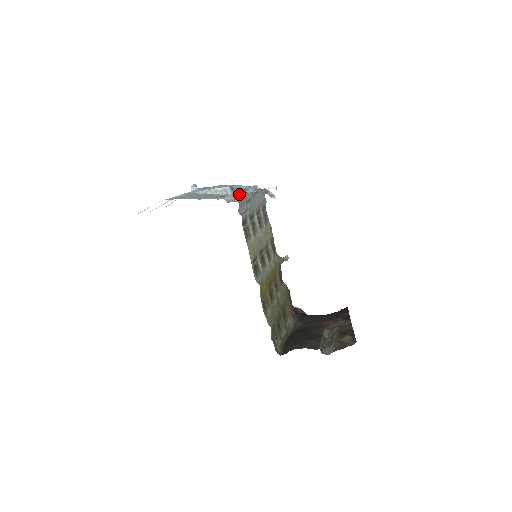
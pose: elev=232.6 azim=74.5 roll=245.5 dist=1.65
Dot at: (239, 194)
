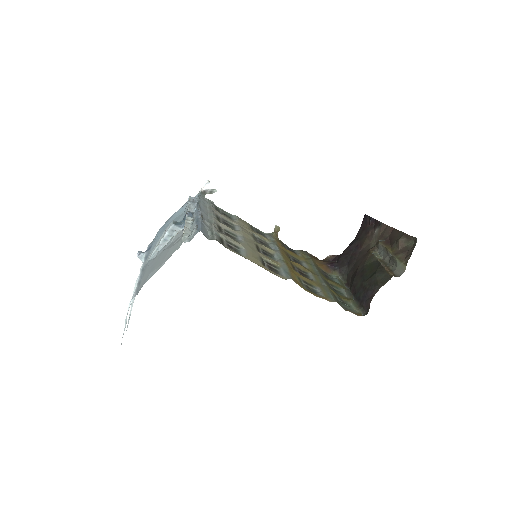
Dot at: (188, 222)
